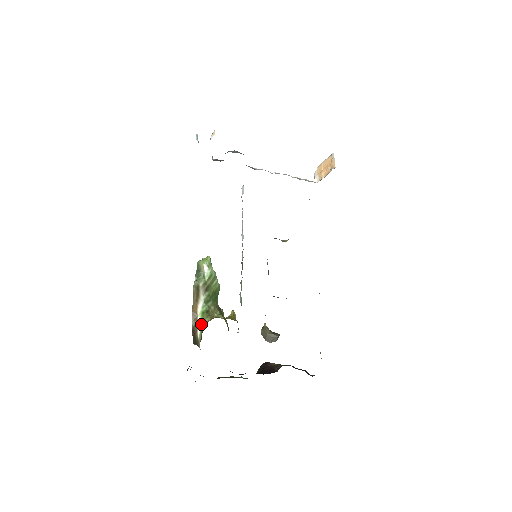
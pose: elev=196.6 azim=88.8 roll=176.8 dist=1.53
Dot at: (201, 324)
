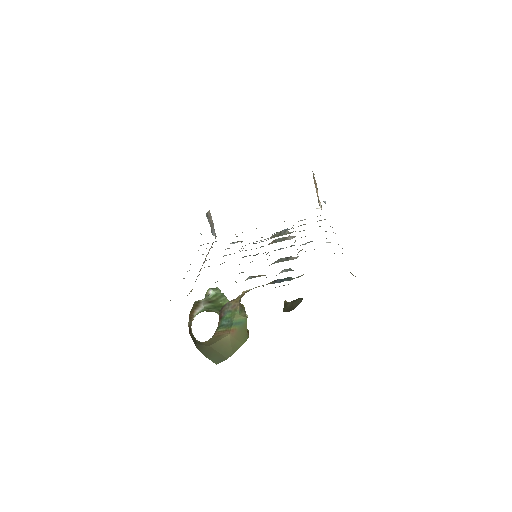
Dot at: occluded
